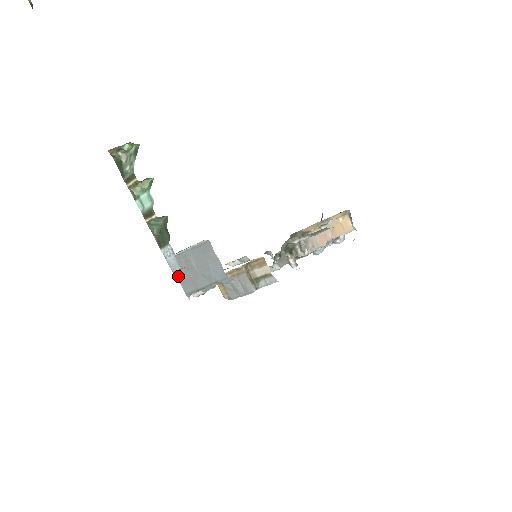
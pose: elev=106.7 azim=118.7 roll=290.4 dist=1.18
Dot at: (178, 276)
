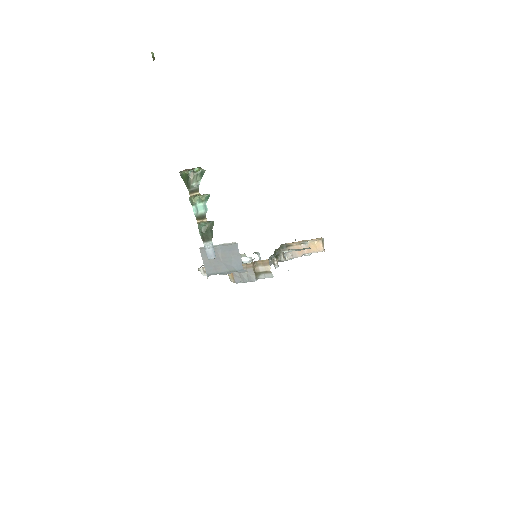
Dot at: (204, 261)
